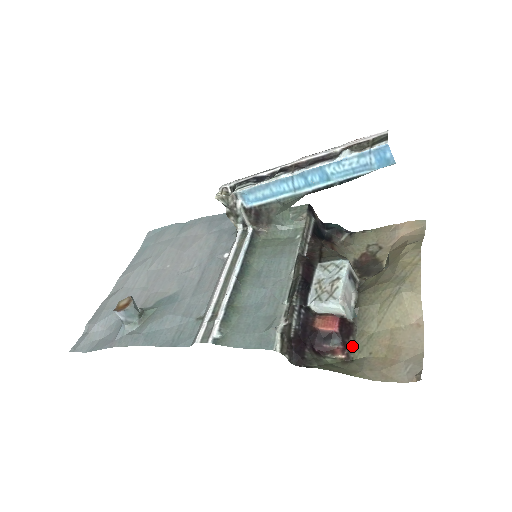
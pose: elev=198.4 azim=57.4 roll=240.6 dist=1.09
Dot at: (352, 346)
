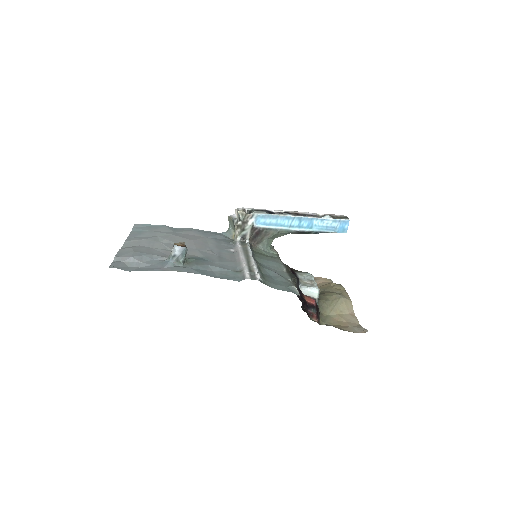
Dot at: (319, 318)
